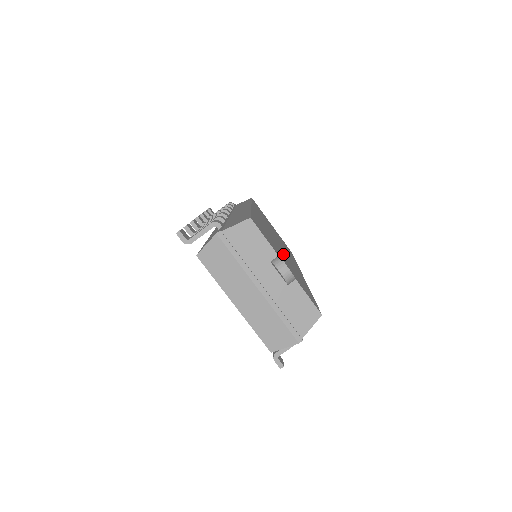
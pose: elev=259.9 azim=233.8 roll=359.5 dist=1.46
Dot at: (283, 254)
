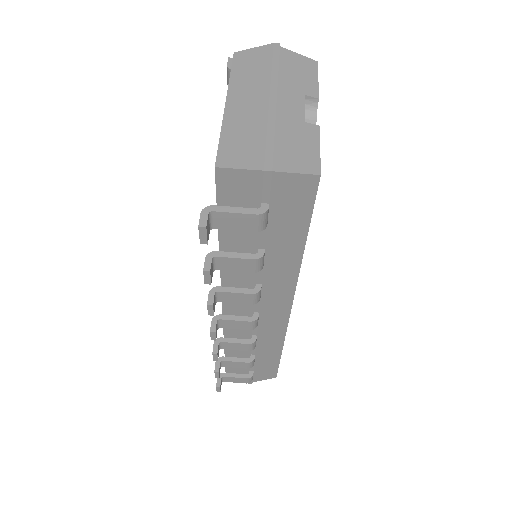
Dot at: occluded
